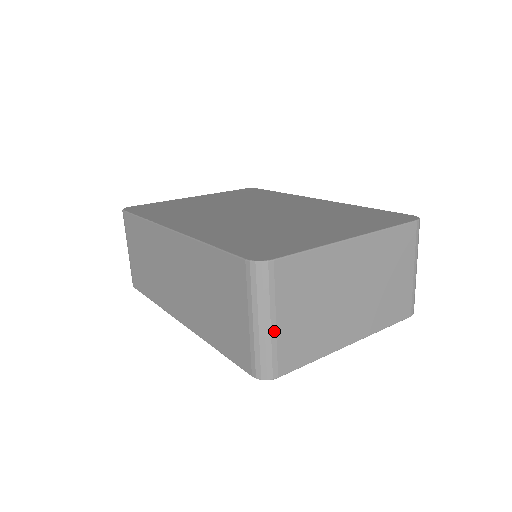
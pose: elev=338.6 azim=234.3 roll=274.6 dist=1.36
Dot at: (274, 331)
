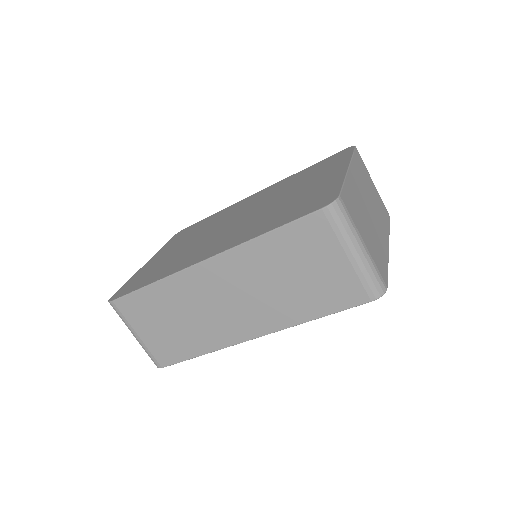
Dot at: (368, 251)
